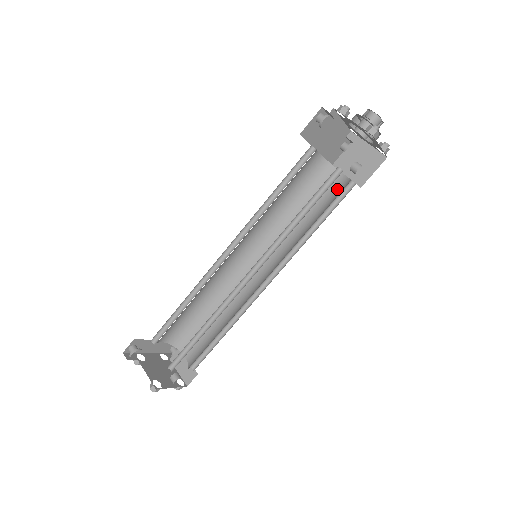
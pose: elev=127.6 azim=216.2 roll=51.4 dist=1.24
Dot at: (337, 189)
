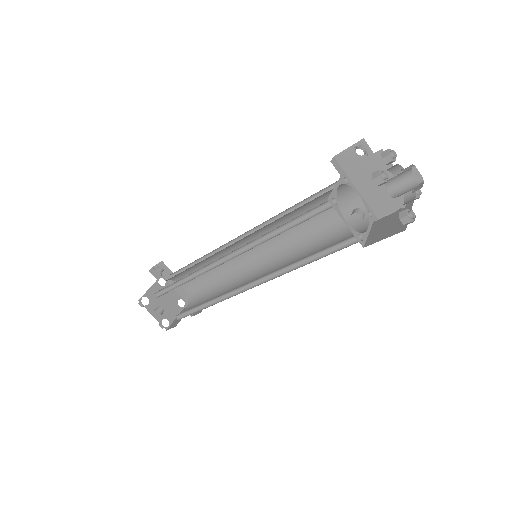
Dot at: occluded
